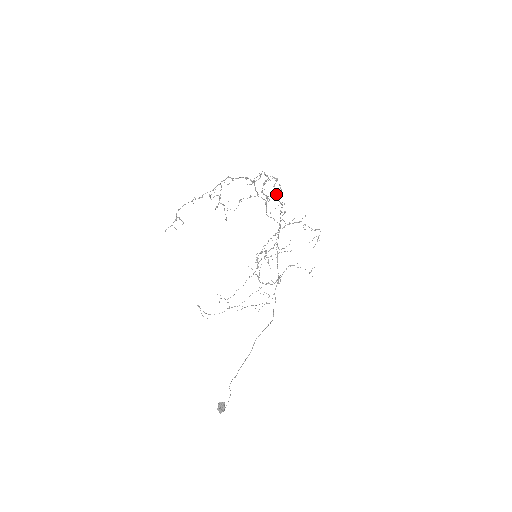
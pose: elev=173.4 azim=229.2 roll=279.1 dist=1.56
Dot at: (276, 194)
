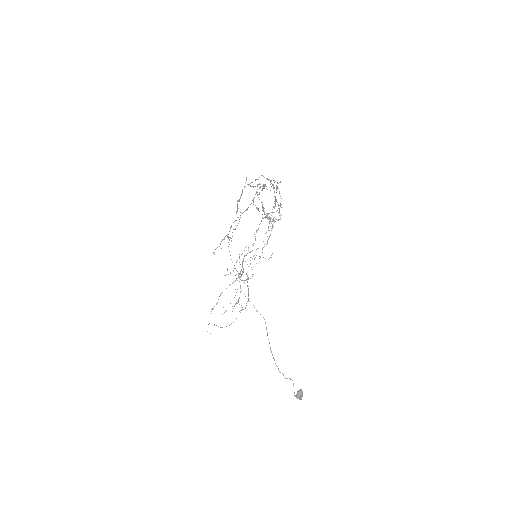
Dot at: (280, 196)
